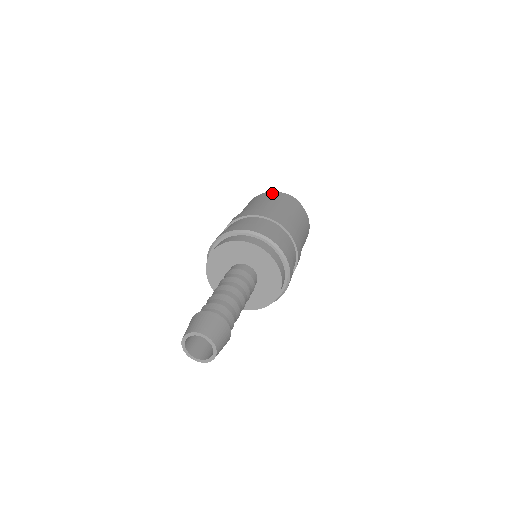
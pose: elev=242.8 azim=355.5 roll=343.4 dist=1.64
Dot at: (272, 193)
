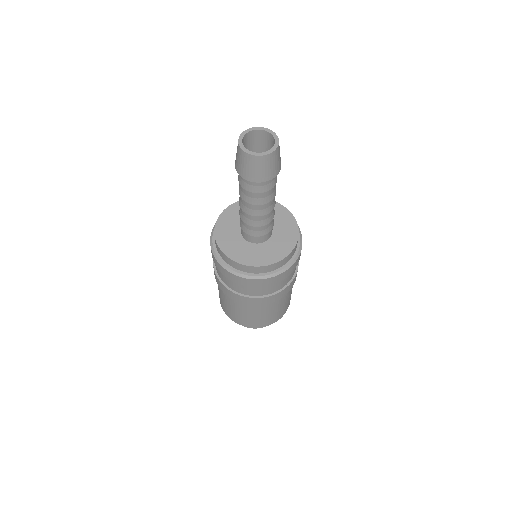
Dot at: occluded
